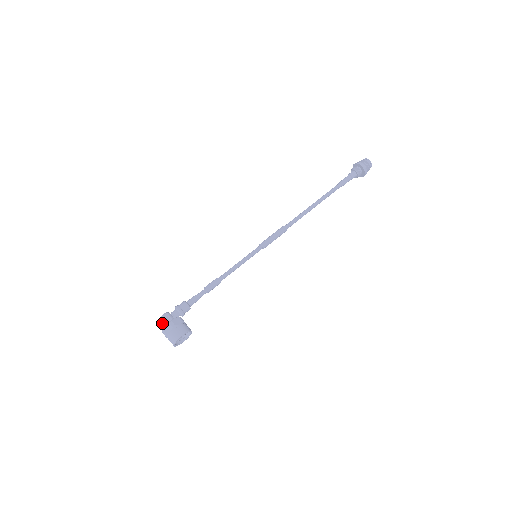
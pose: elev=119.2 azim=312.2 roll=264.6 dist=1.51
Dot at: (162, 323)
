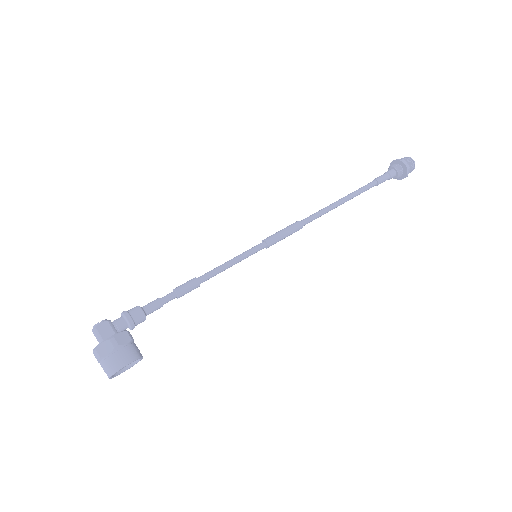
Dot at: (95, 336)
